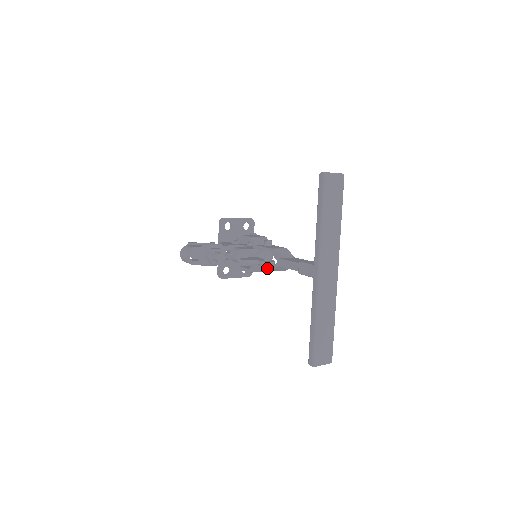
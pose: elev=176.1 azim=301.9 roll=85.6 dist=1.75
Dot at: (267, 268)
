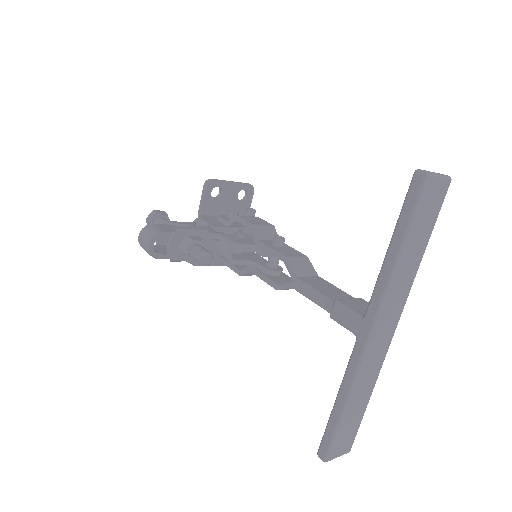
Dot at: (272, 283)
